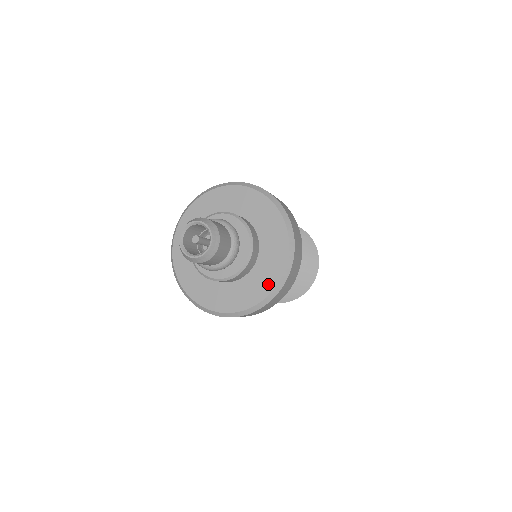
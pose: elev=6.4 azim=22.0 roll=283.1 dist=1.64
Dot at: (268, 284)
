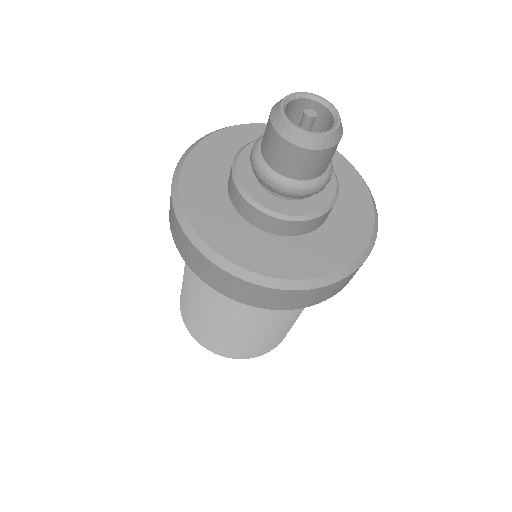
Dot at: (354, 242)
